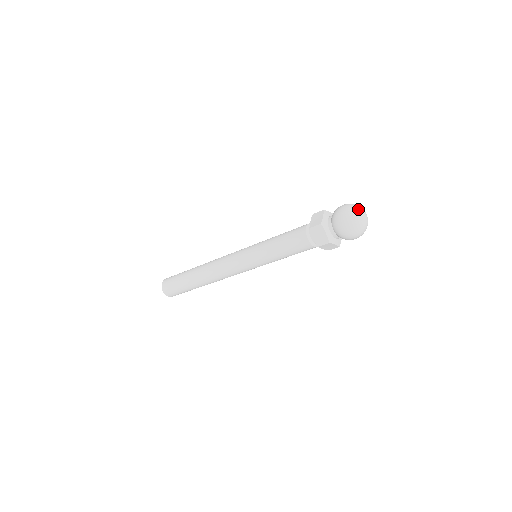
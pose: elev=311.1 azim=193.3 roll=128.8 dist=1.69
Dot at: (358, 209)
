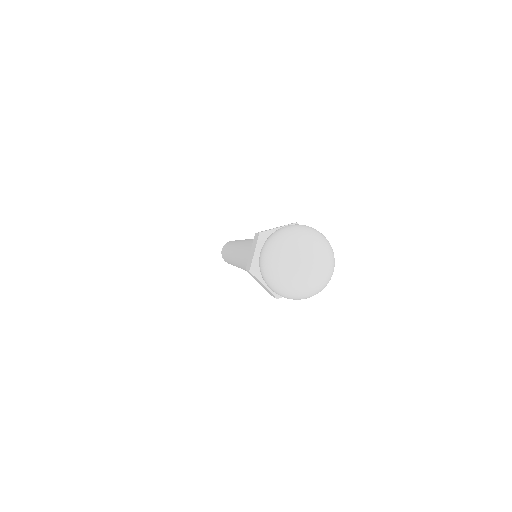
Dot at: (303, 241)
